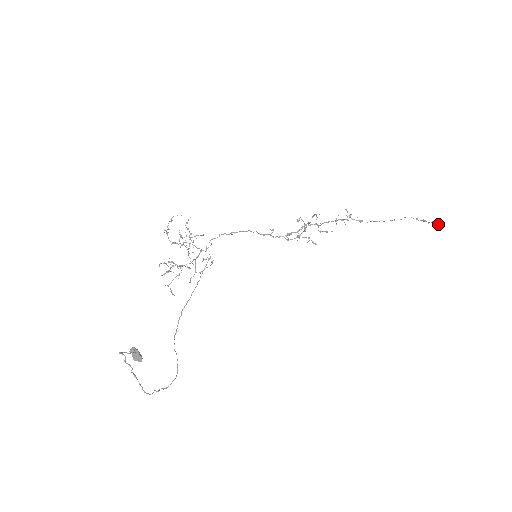
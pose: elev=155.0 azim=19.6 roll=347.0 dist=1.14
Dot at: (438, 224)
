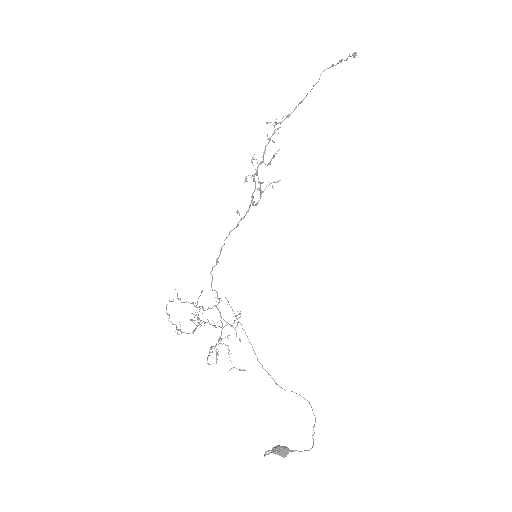
Dot at: (356, 53)
